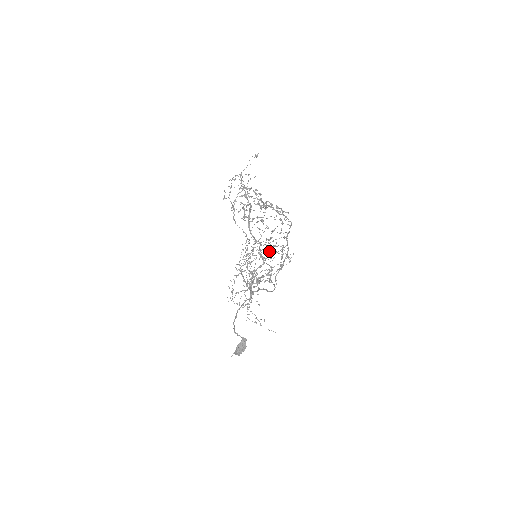
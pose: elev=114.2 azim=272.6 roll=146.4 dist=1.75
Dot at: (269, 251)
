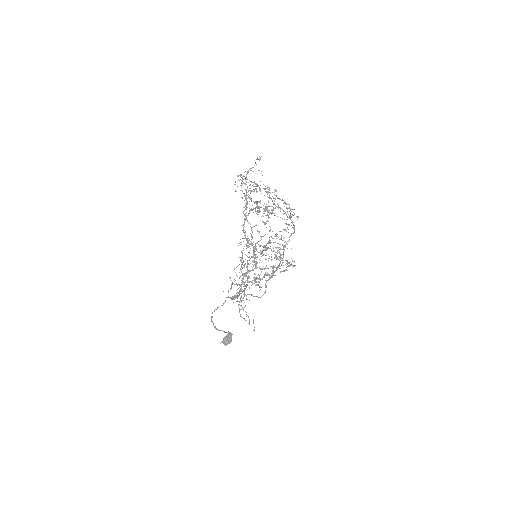
Dot at: (278, 250)
